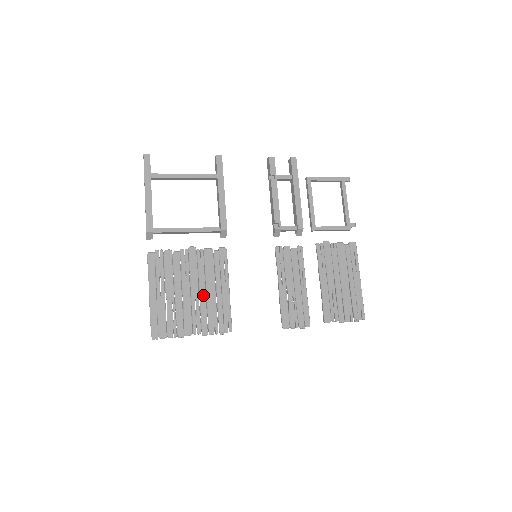
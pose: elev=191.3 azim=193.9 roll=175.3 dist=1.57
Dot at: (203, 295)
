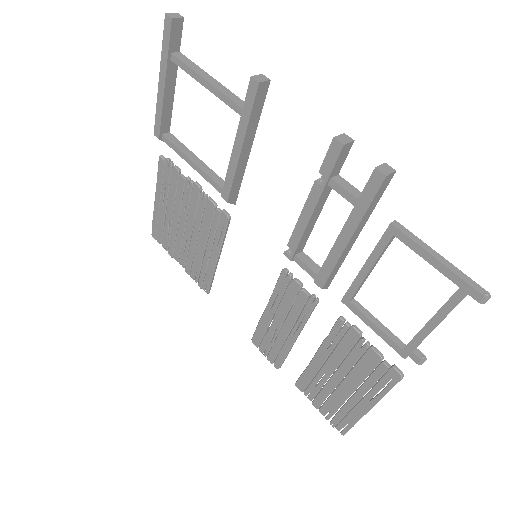
Dot at: (194, 241)
